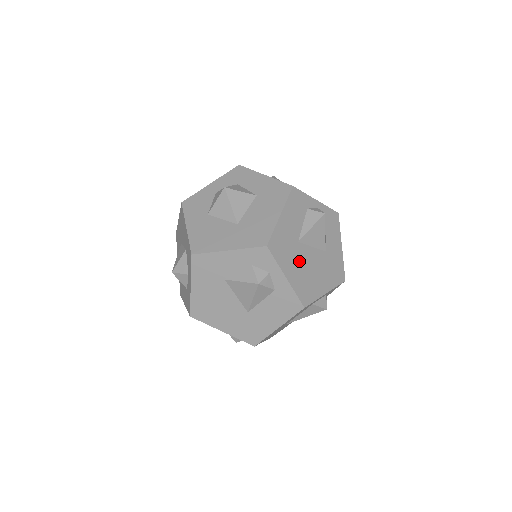
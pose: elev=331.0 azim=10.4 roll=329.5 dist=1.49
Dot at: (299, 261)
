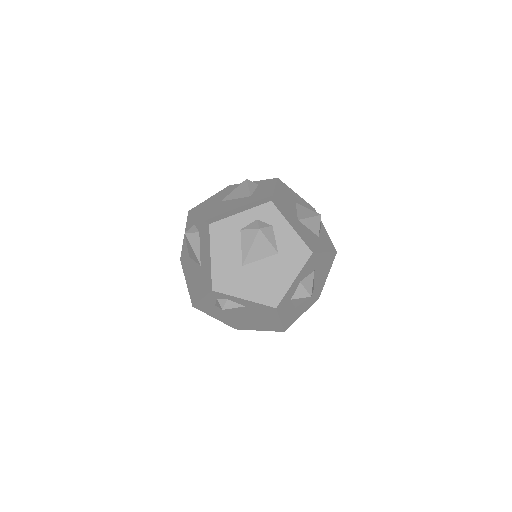
Dot at: (217, 208)
